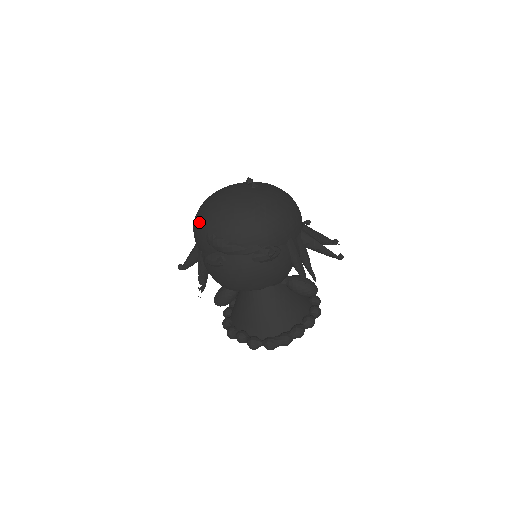
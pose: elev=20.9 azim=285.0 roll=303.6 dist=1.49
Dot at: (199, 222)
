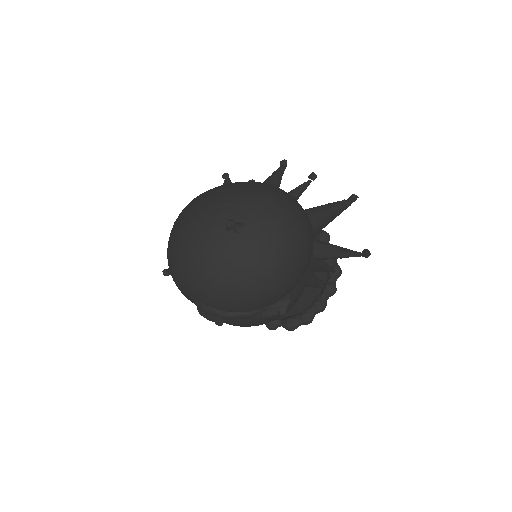
Dot at: (177, 281)
